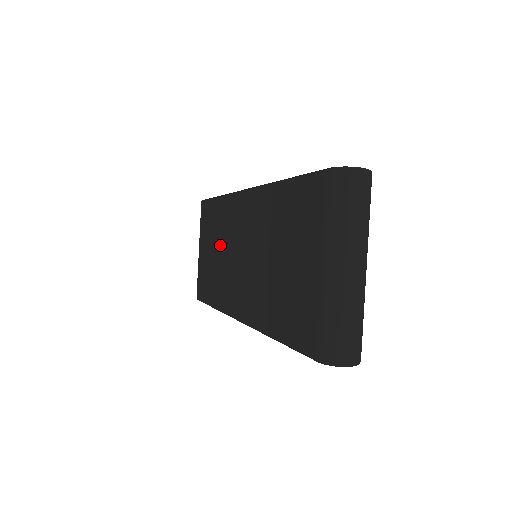
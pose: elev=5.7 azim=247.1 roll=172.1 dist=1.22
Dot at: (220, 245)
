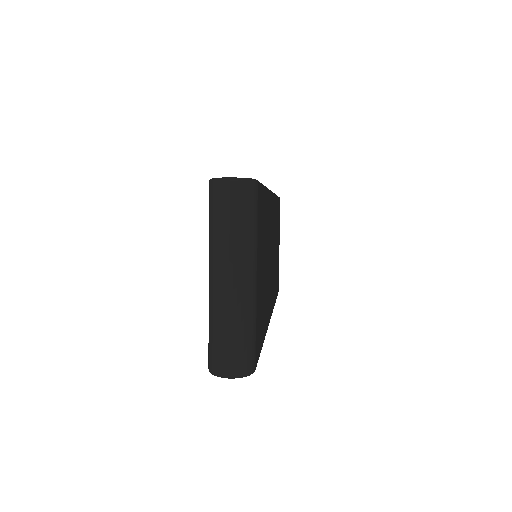
Dot at: occluded
